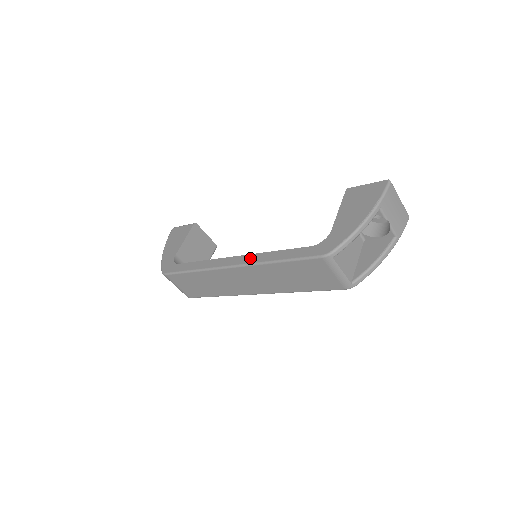
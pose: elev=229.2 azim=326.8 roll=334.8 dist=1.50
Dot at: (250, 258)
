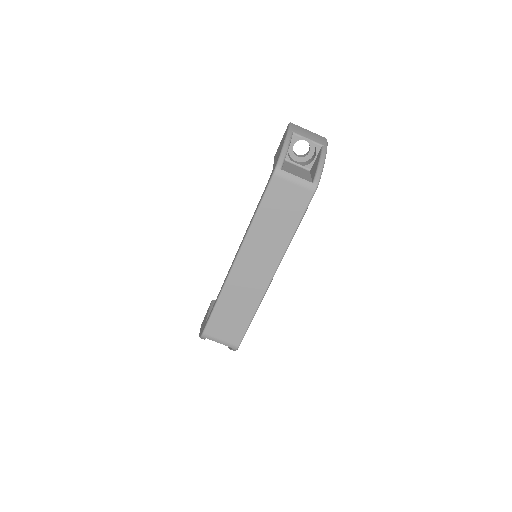
Dot at: (242, 241)
